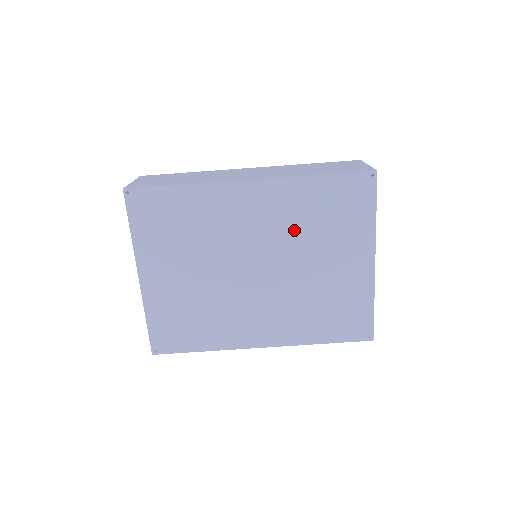
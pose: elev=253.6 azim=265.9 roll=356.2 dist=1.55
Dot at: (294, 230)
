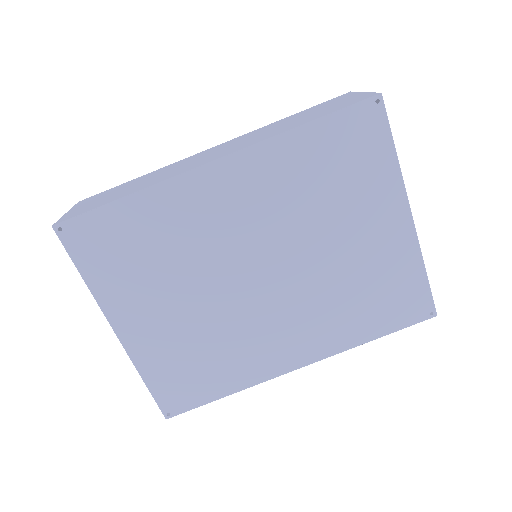
Dot at: (294, 209)
